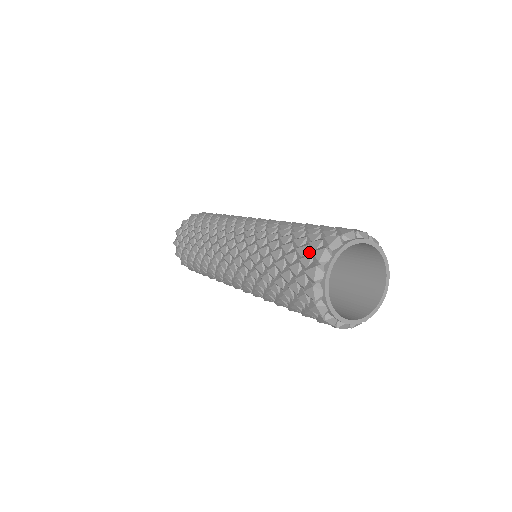
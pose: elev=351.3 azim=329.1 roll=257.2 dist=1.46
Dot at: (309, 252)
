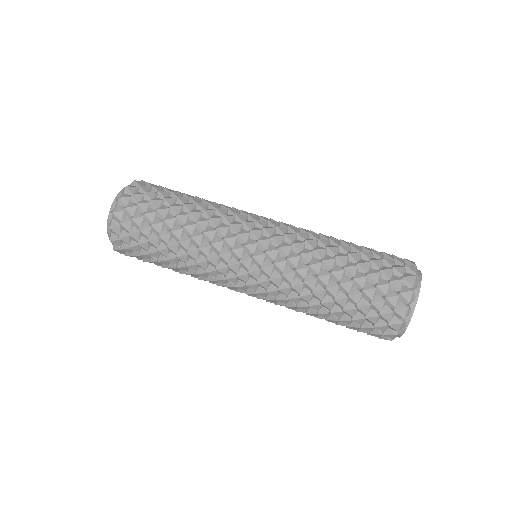
Dot at: (377, 330)
